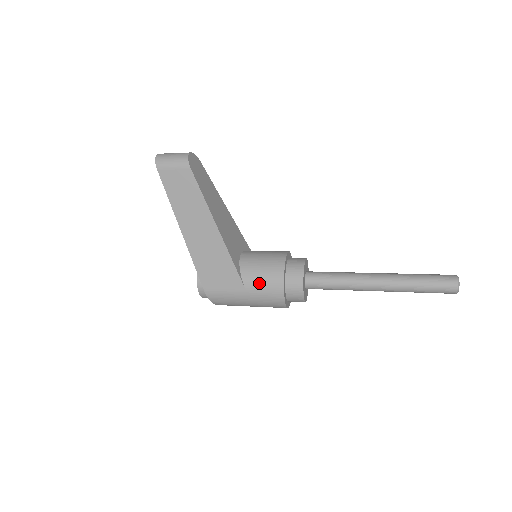
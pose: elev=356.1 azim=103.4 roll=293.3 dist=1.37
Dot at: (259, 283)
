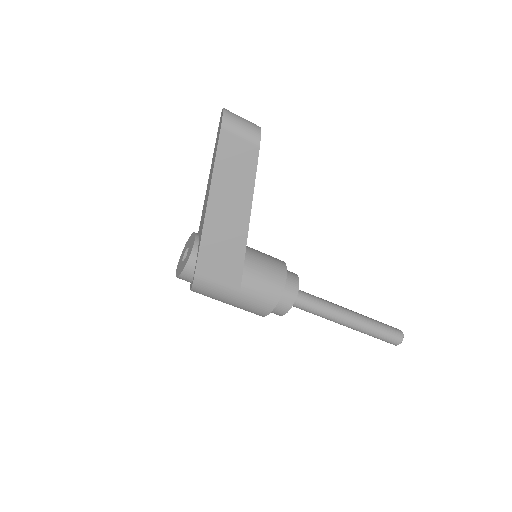
Dot at: (257, 288)
